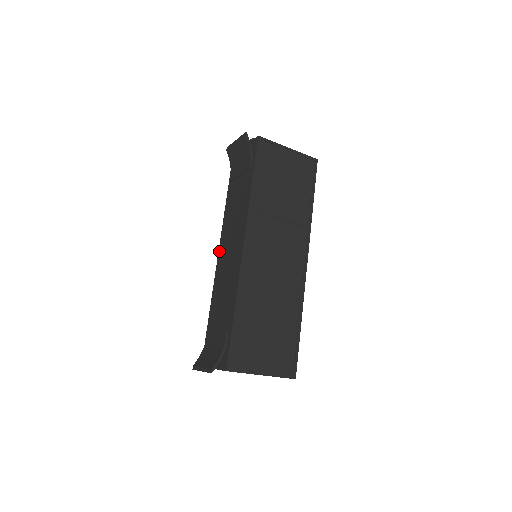
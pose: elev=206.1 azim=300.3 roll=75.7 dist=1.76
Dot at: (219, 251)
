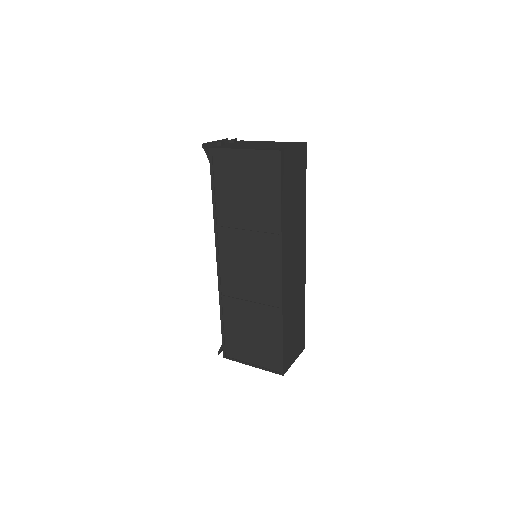
Dot at: occluded
